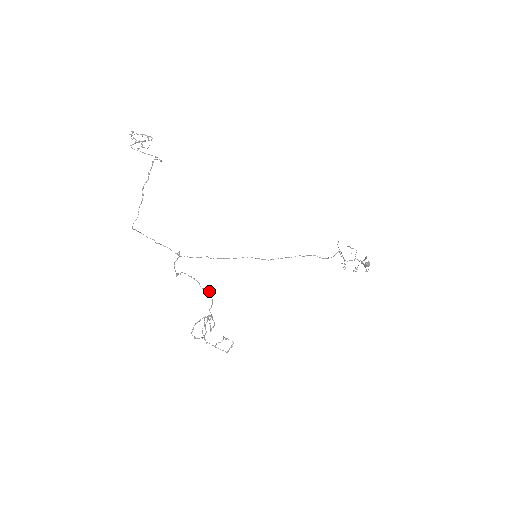
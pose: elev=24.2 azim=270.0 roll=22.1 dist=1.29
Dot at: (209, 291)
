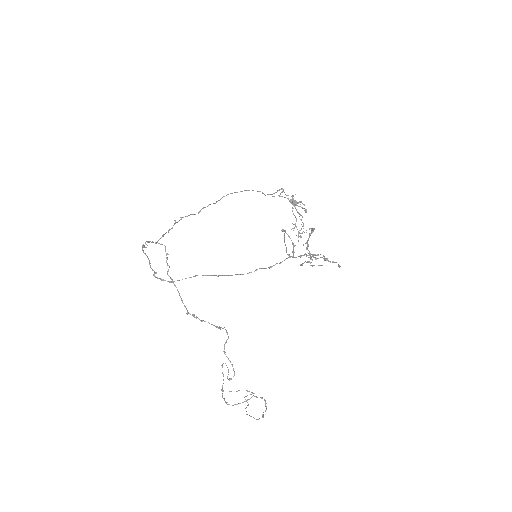
Dot at: (227, 333)
